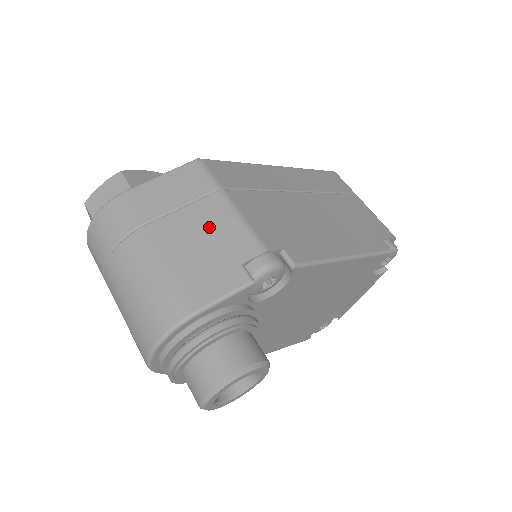
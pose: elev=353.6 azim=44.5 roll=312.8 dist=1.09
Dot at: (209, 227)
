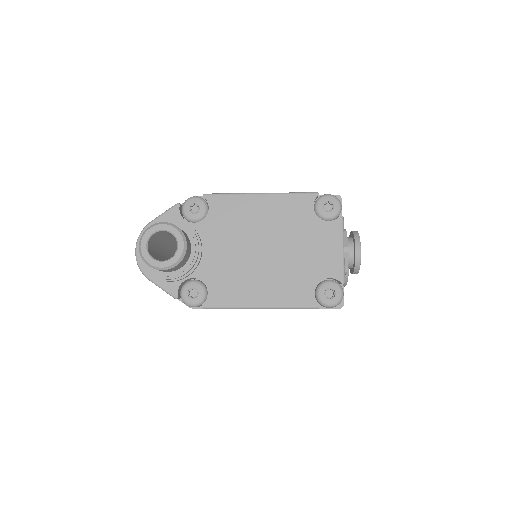
Dot at: occluded
